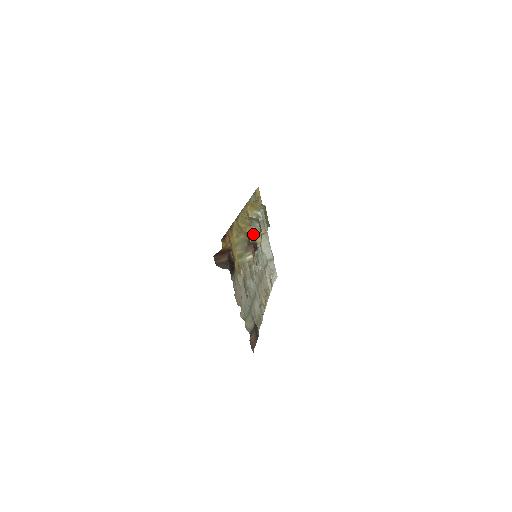
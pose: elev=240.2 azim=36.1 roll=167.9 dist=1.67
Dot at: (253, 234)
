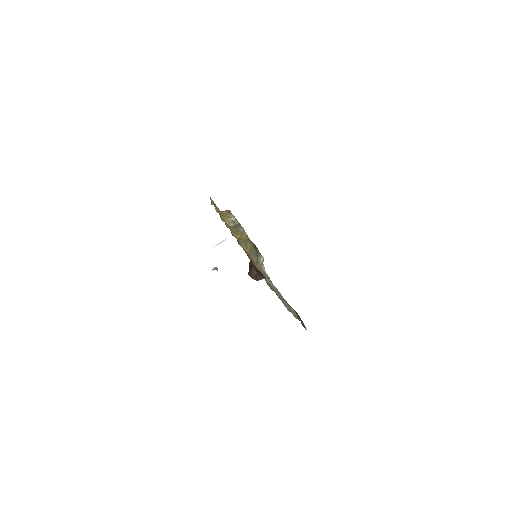
Dot at: occluded
